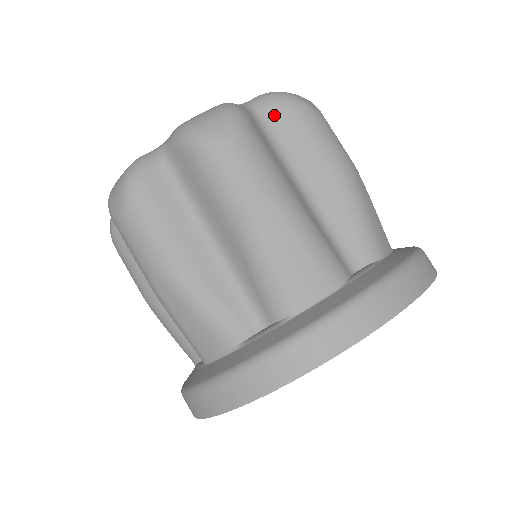
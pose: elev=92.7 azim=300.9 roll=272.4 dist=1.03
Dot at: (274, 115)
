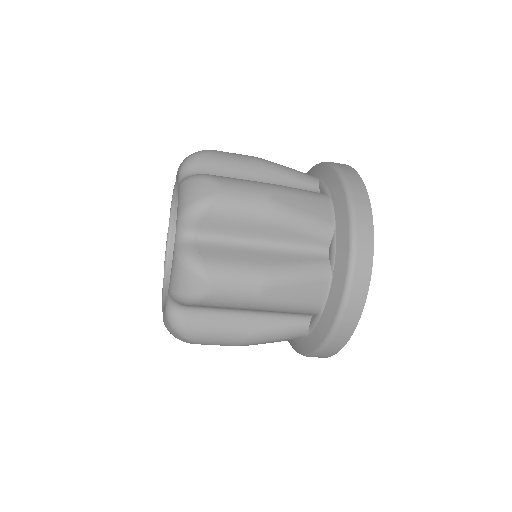
Dot at: (203, 226)
